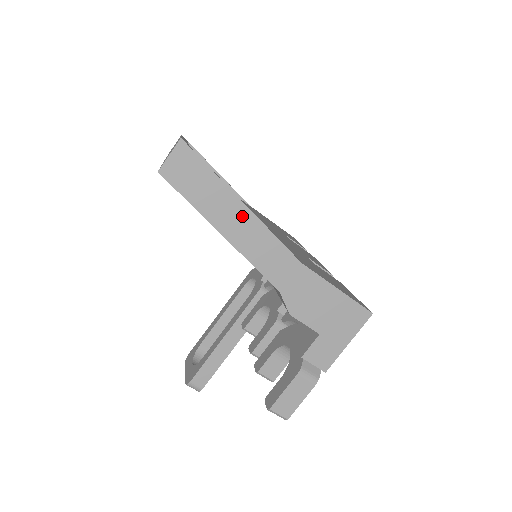
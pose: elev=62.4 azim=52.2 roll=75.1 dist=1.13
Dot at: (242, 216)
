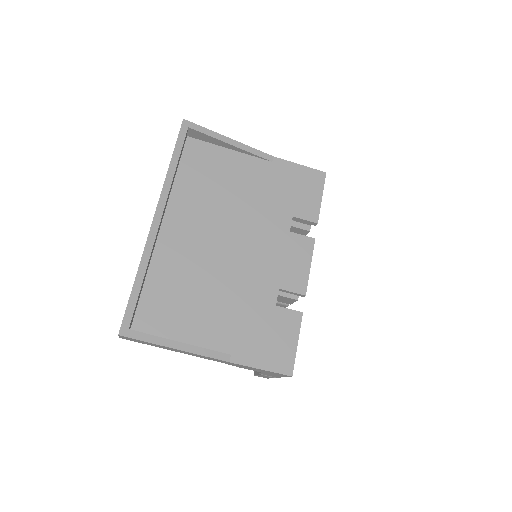
Dot at: (179, 350)
